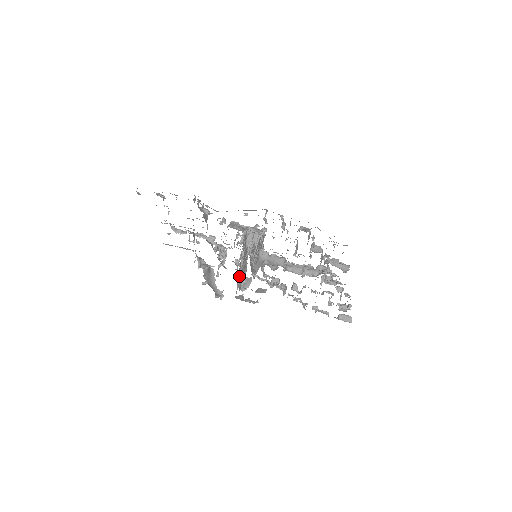
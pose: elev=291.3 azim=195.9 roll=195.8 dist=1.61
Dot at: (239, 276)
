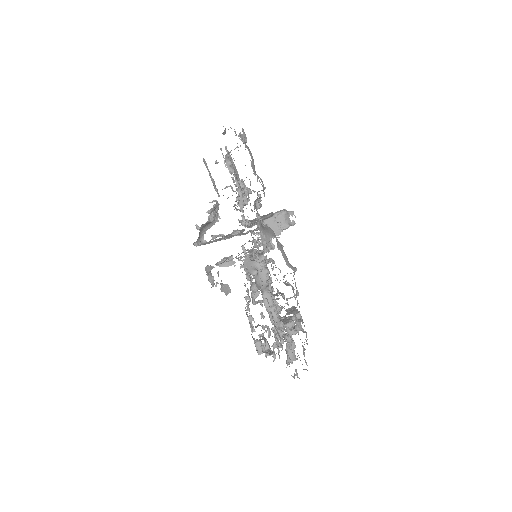
Dot at: occluded
